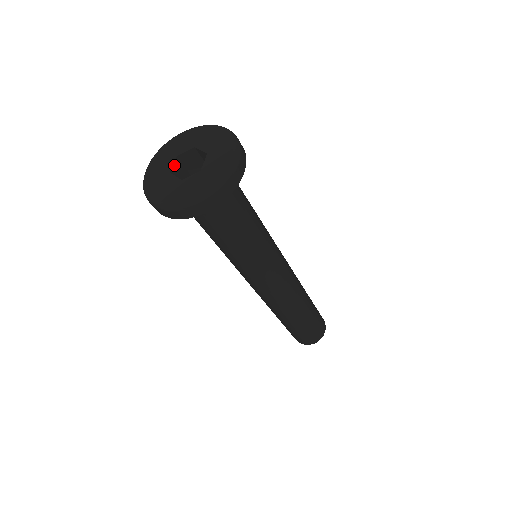
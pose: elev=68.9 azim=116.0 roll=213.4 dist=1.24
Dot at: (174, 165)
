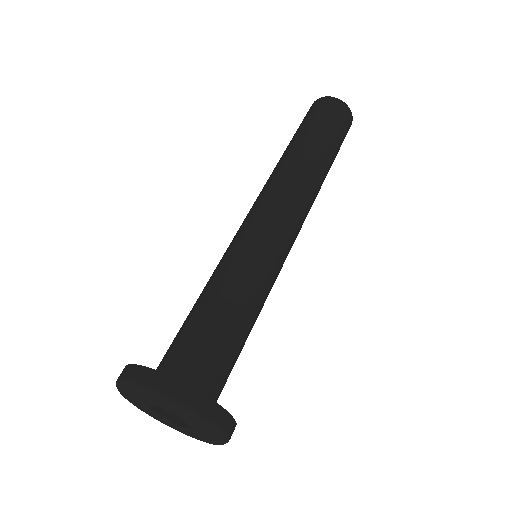
Dot at: (154, 409)
